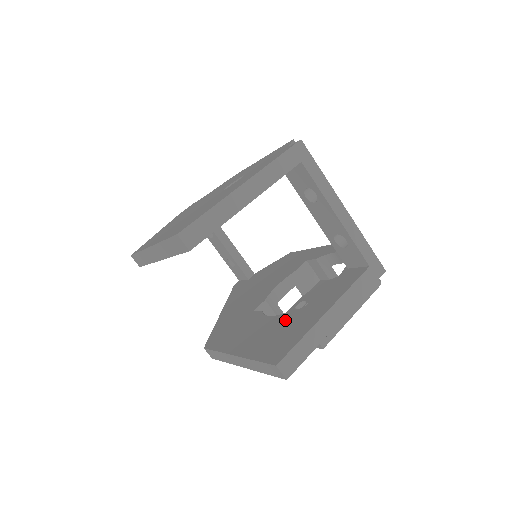
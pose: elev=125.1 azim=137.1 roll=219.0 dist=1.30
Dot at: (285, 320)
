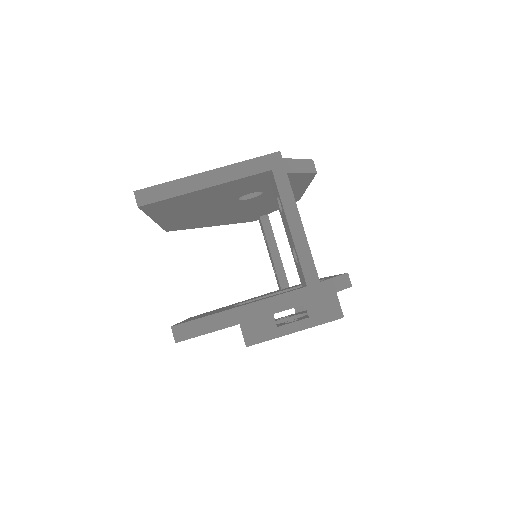
Dot at: (227, 308)
